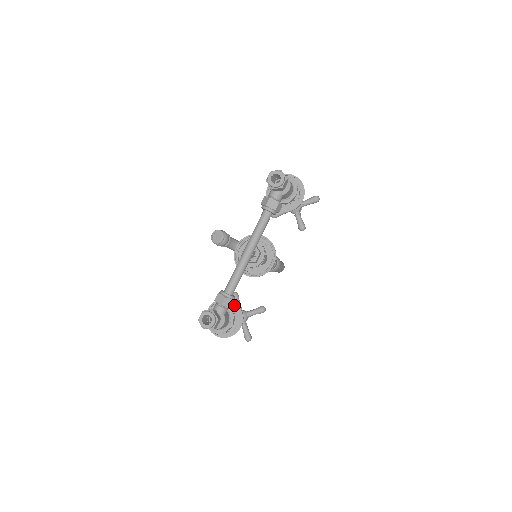
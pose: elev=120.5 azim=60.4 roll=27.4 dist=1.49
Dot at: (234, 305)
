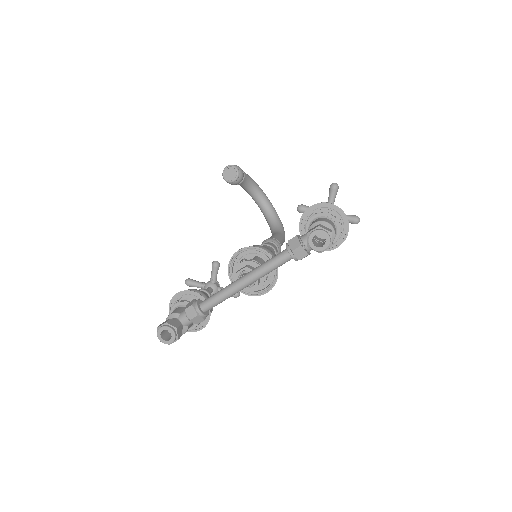
Dot at: occluded
